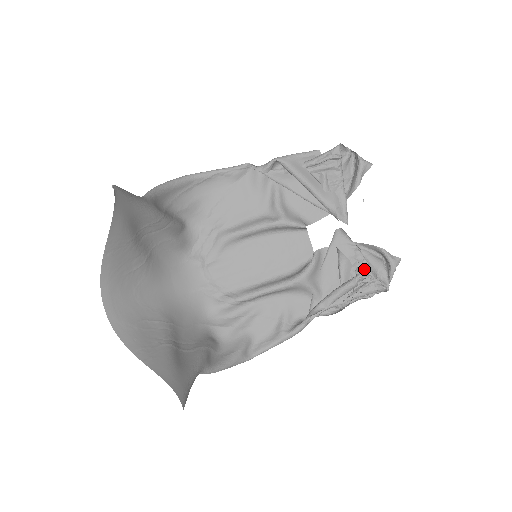
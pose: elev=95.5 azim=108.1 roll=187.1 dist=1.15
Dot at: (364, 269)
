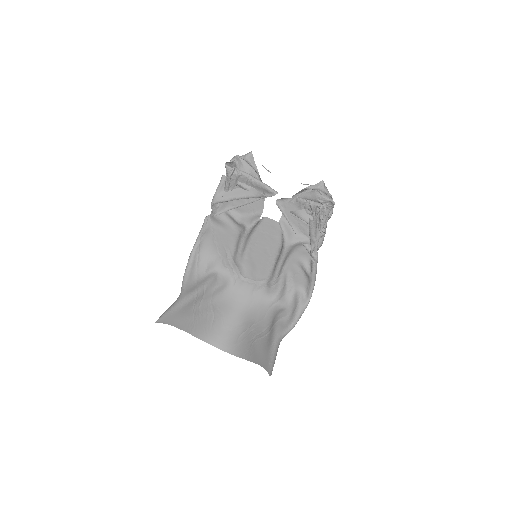
Dot at: (310, 206)
